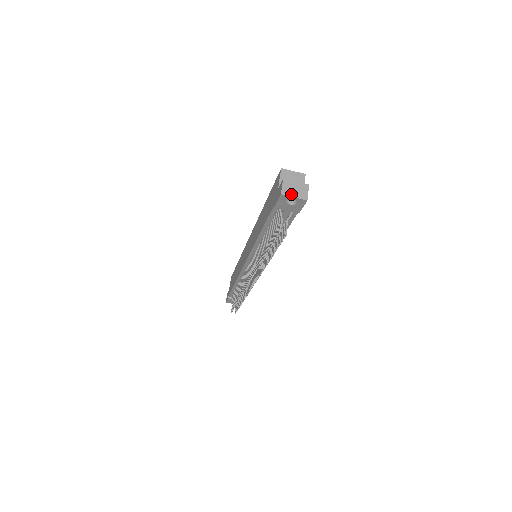
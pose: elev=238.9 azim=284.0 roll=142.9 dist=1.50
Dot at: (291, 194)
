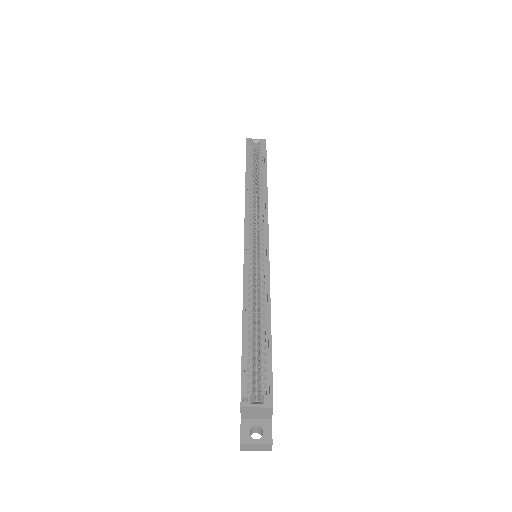
Dot at: (252, 450)
